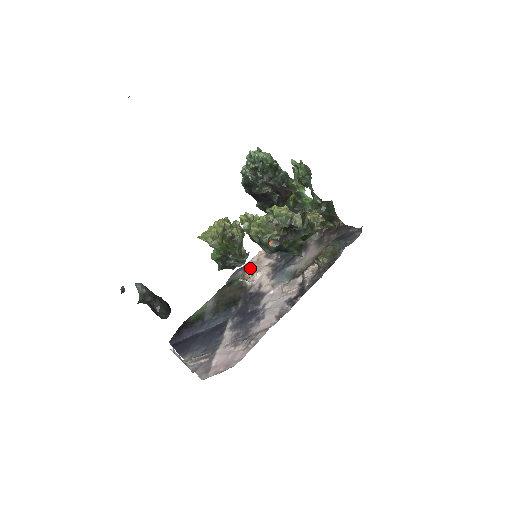
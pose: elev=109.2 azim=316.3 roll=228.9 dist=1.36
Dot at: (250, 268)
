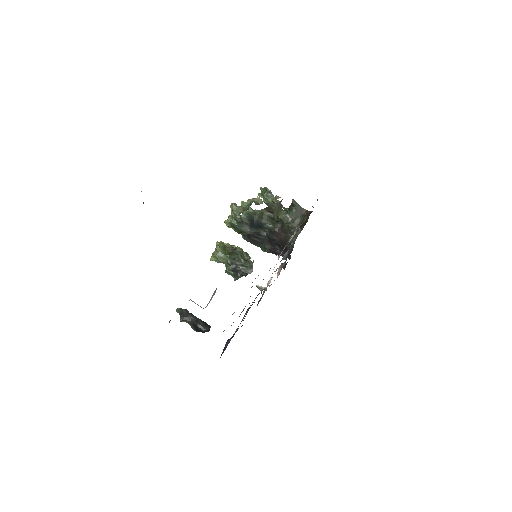
Dot at: (269, 286)
